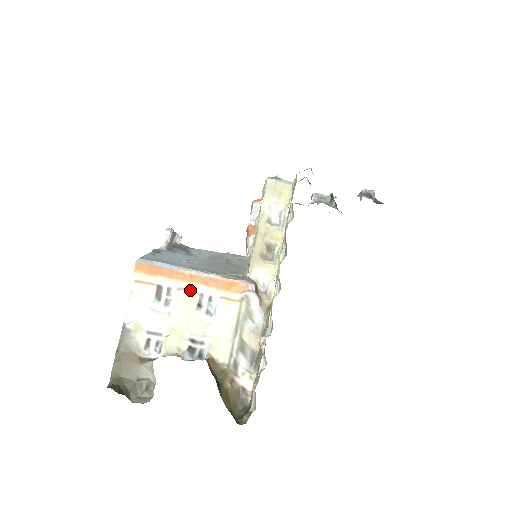
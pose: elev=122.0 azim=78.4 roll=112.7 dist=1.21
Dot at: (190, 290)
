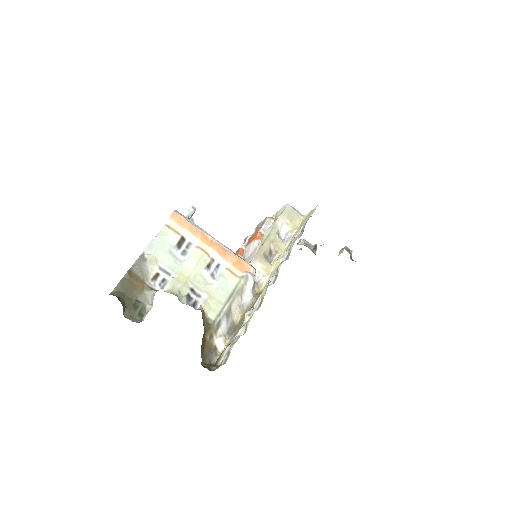
Dot at: (206, 252)
